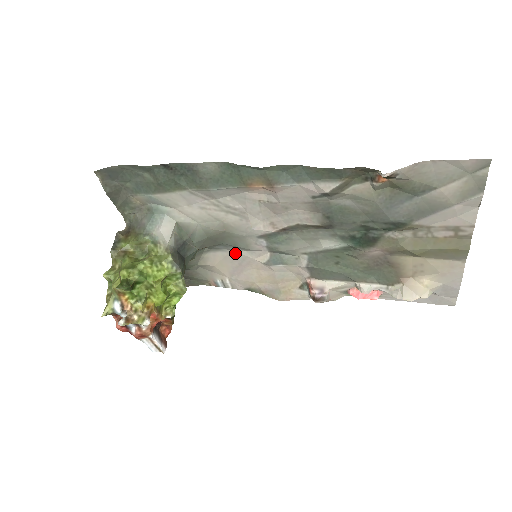
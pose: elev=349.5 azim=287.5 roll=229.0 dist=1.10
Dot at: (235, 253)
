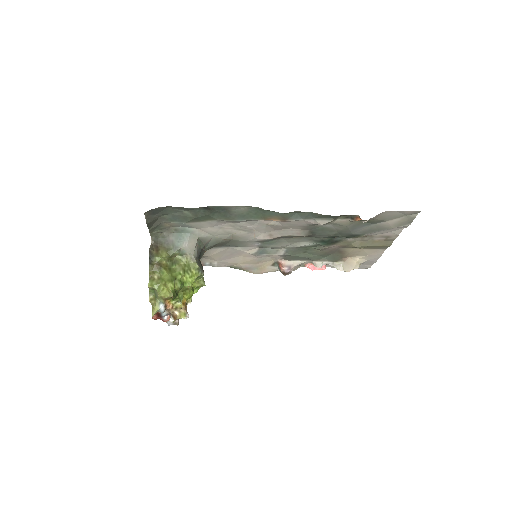
Dot at: (231, 249)
